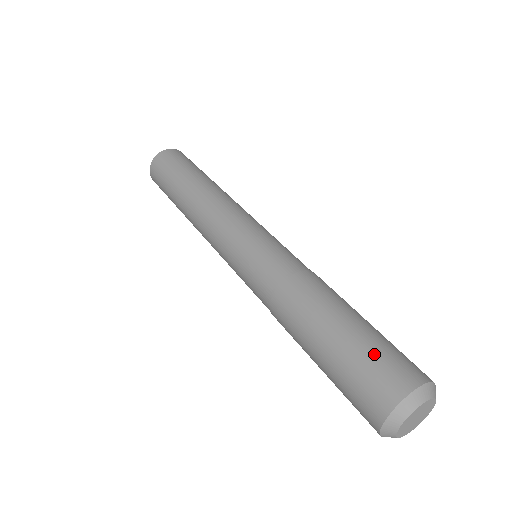
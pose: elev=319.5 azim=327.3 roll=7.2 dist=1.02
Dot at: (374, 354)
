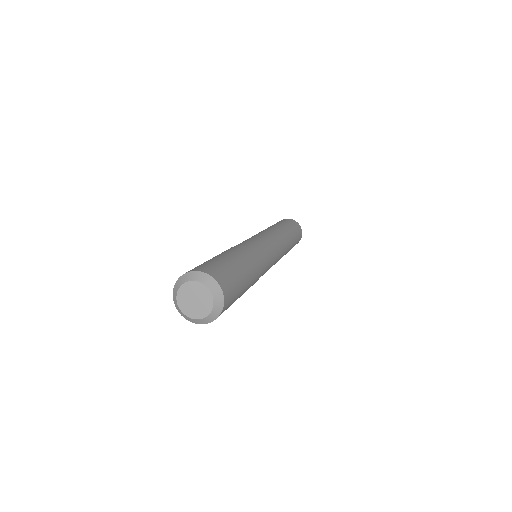
Dot at: (229, 271)
